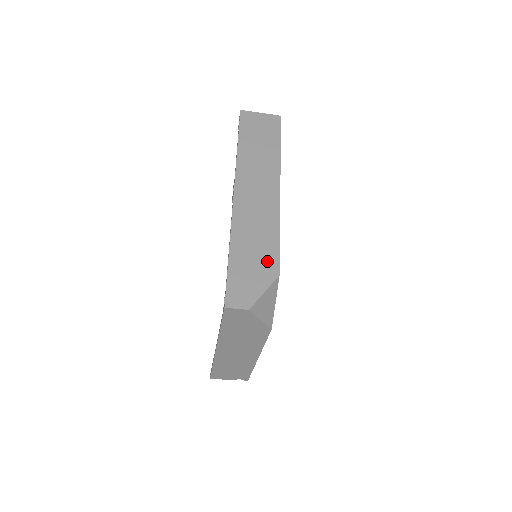
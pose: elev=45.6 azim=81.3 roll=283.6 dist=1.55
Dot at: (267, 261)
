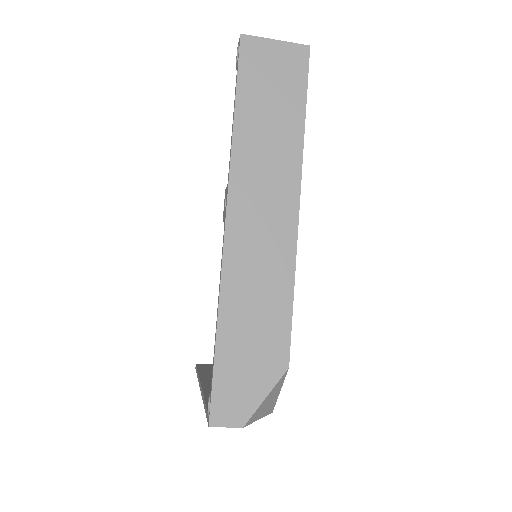
Dot at: (272, 345)
